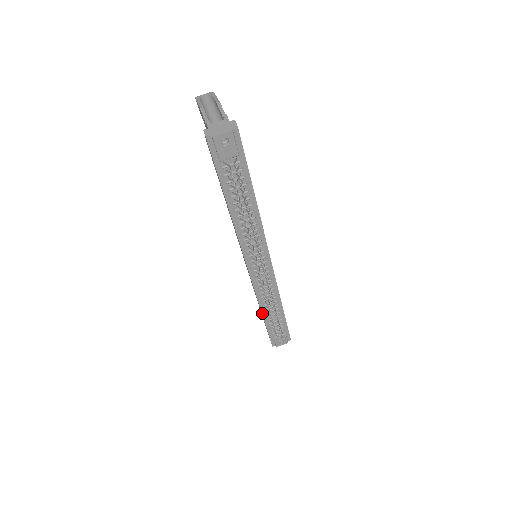
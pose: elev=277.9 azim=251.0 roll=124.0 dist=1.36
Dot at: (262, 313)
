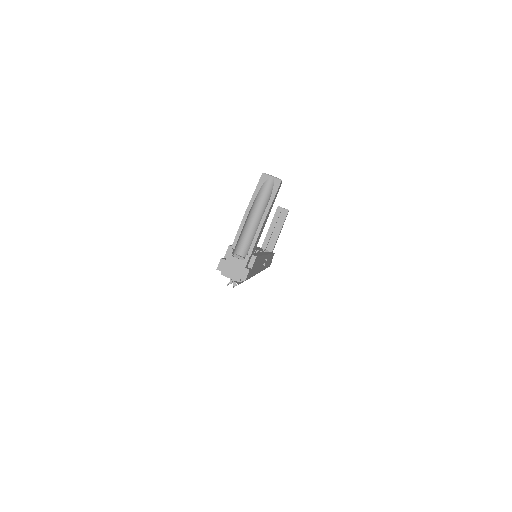
Dot at: occluded
